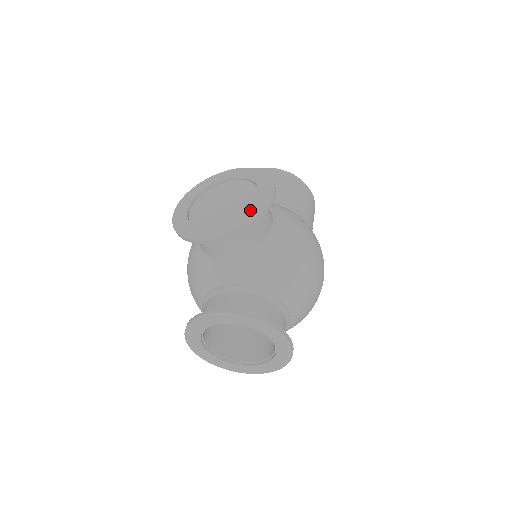
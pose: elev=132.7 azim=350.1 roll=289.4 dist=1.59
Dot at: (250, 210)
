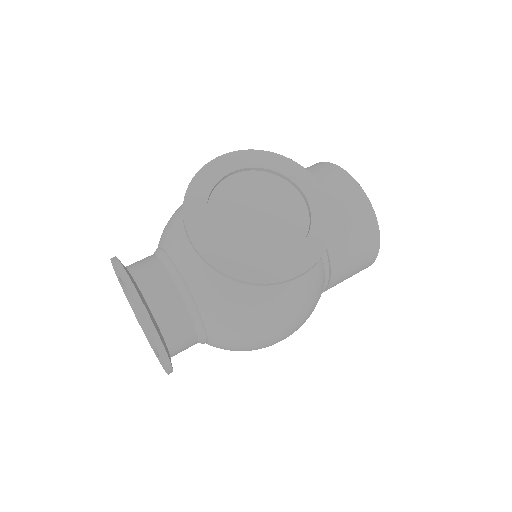
Dot at: (260, 263)
